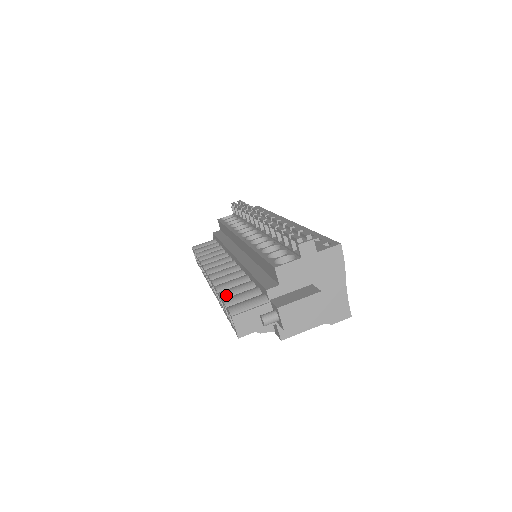
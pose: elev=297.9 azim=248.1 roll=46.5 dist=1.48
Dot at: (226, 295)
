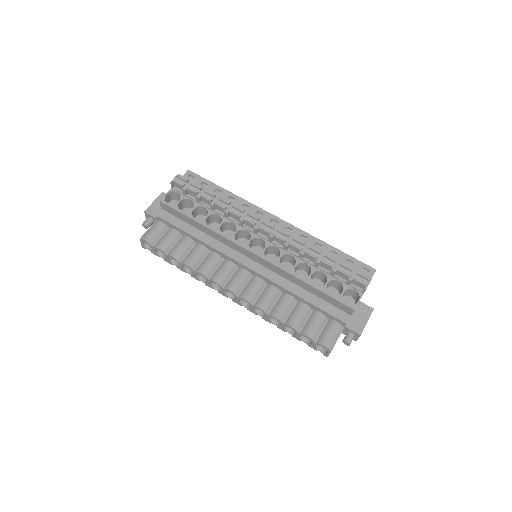
Dot at: (299, 327)
